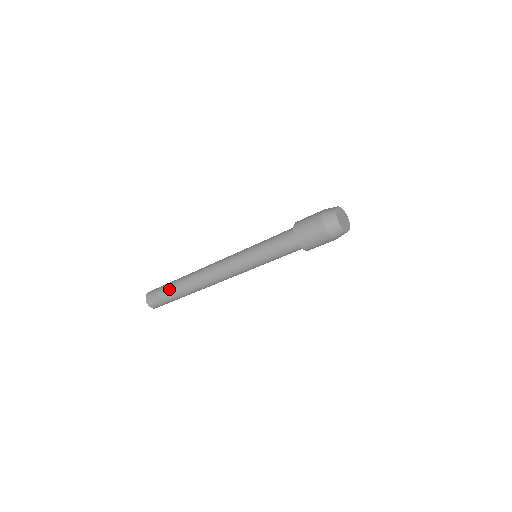
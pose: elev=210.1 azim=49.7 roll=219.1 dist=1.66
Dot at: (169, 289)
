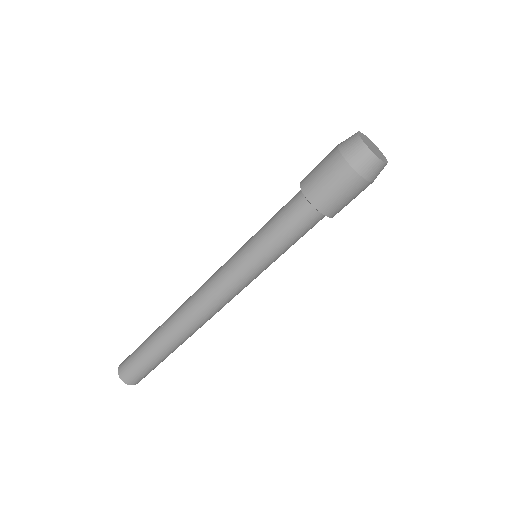
Dot at: (150, 355)
